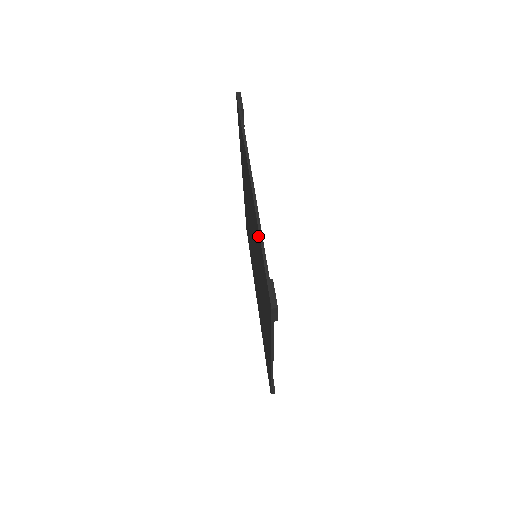
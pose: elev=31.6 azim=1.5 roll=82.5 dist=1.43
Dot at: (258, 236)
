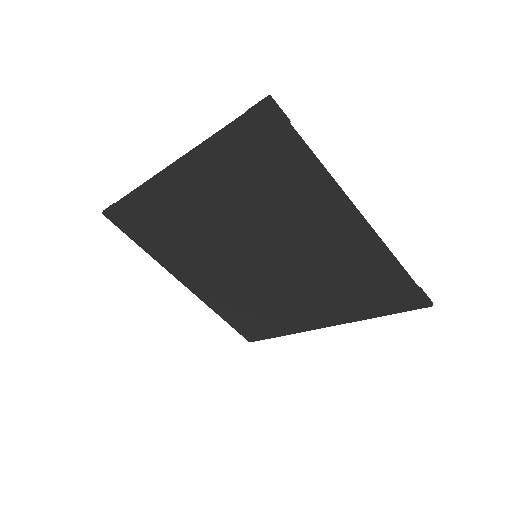
Dot at: (380, 260)
